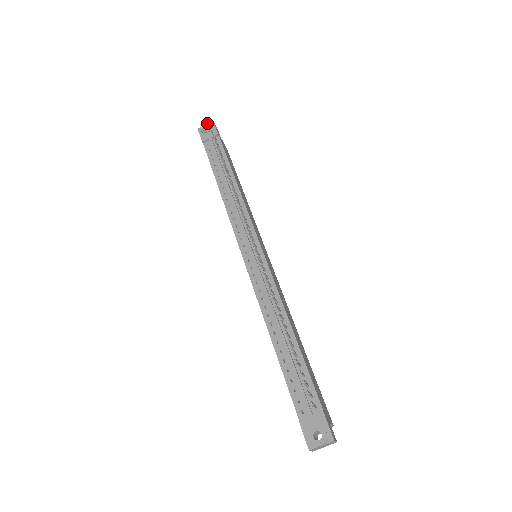
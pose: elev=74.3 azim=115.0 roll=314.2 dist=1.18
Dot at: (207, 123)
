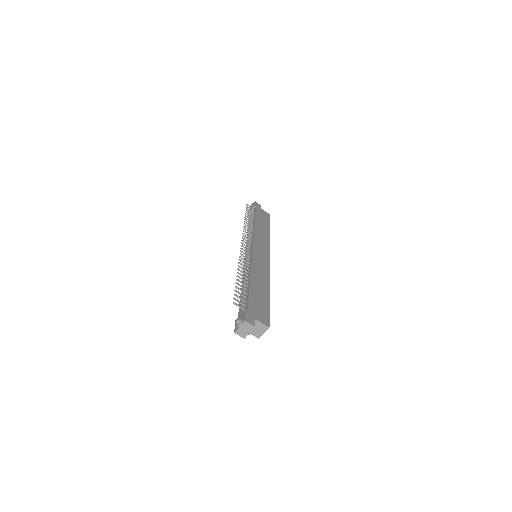
Dot at: occluded
